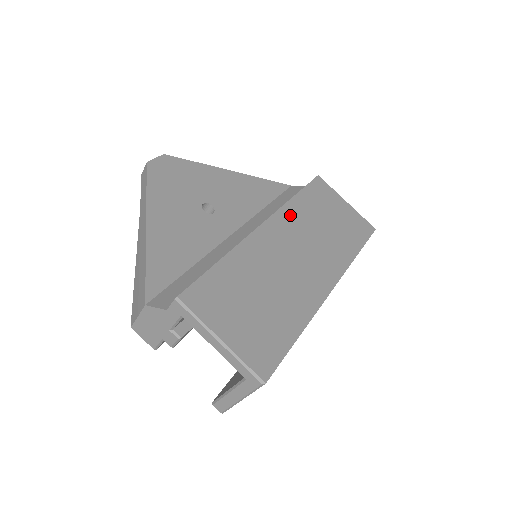
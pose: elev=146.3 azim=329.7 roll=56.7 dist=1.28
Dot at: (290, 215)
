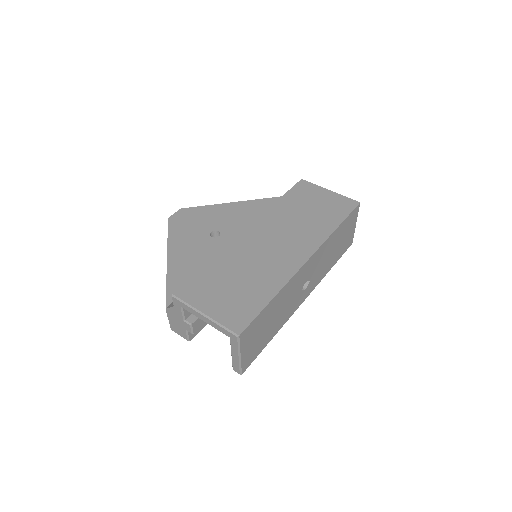
Dot at: (271, 217)
